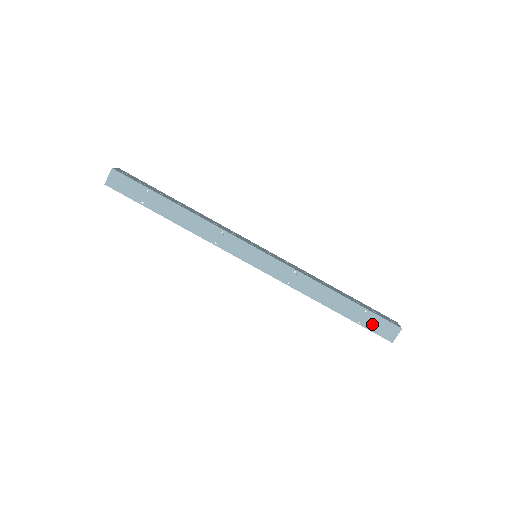
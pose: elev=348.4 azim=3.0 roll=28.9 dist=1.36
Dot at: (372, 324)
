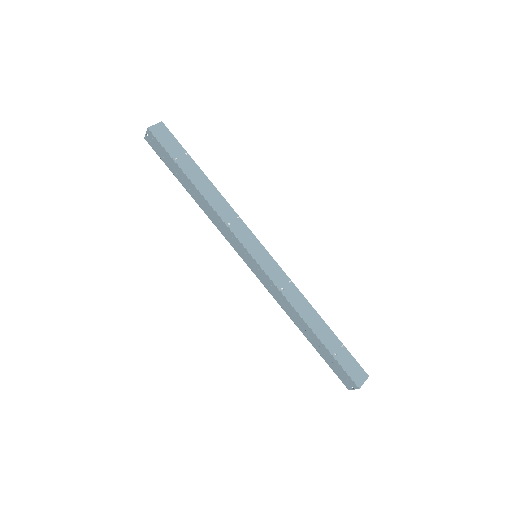
Dot at: (345, 361)
